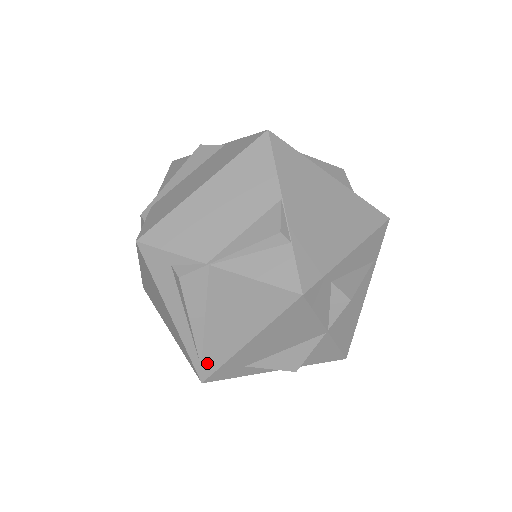
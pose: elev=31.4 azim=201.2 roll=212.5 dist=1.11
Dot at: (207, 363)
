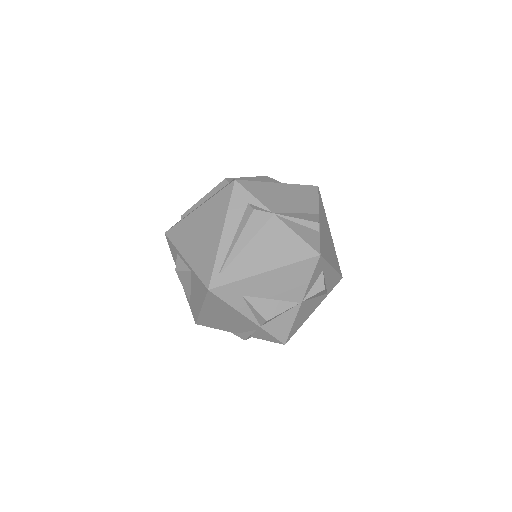
Dot at: (224, 276)
